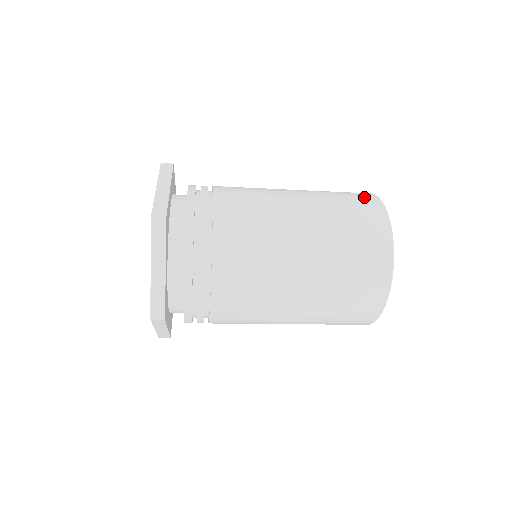
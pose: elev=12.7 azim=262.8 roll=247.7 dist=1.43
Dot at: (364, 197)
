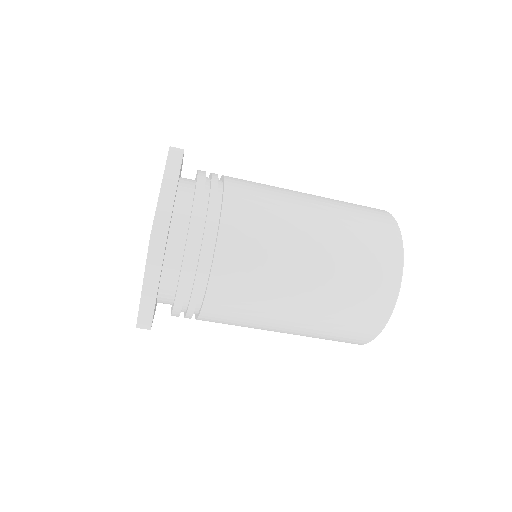
Dot at: occluded
